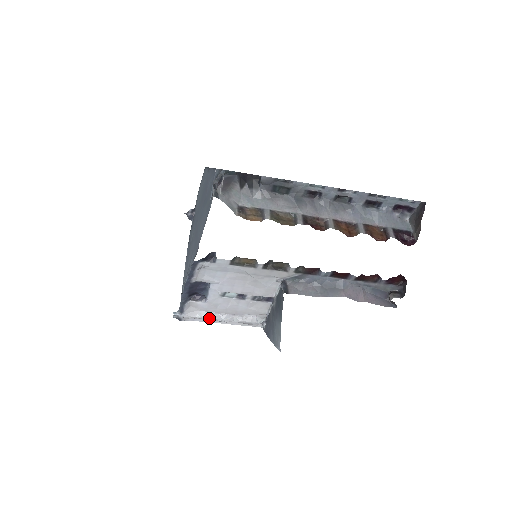
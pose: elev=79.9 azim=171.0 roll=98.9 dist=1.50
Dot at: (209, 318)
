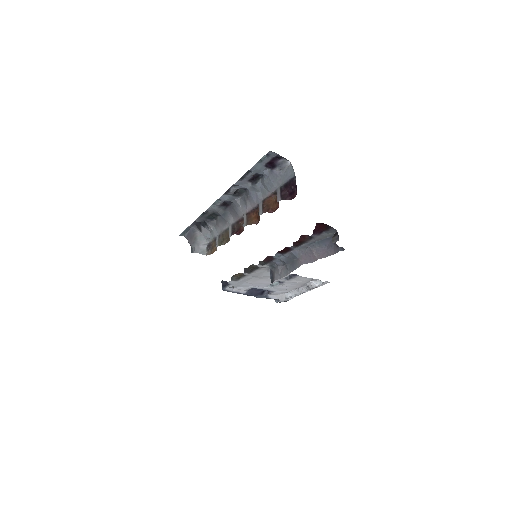
Dot at: (292, 296)
